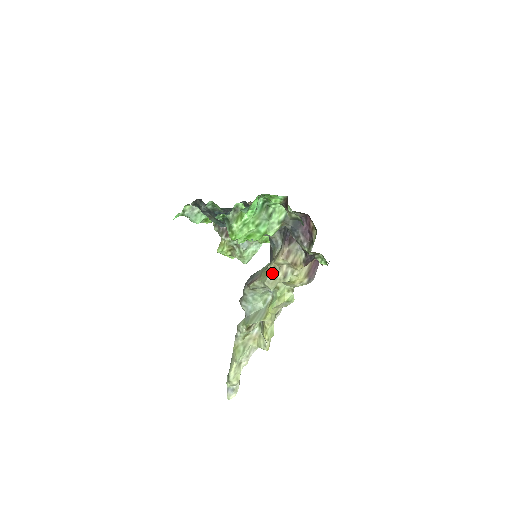
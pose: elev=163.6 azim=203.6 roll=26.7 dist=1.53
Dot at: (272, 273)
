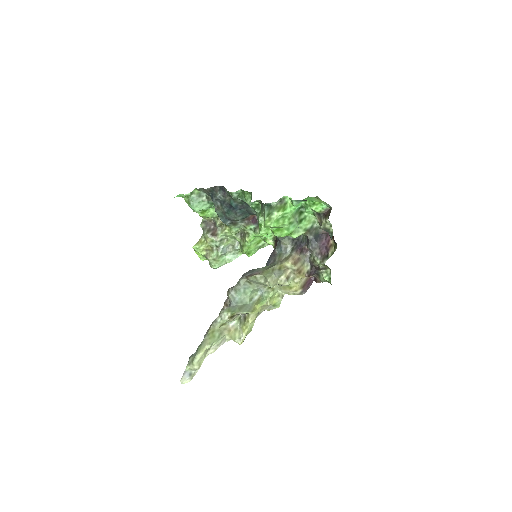
Dot at: (277, 272)
